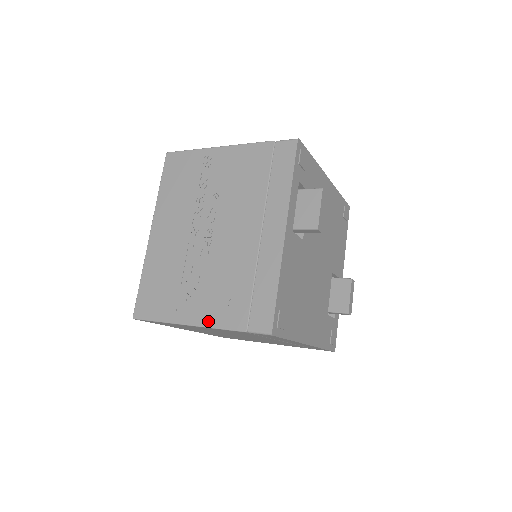
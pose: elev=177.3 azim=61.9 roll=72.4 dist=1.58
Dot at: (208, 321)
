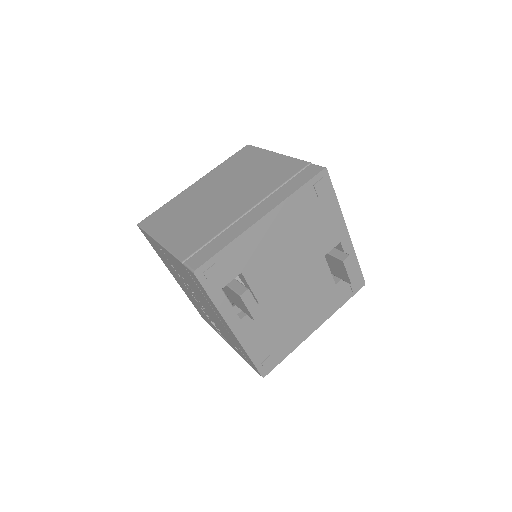
Dot at: (233, 348)
